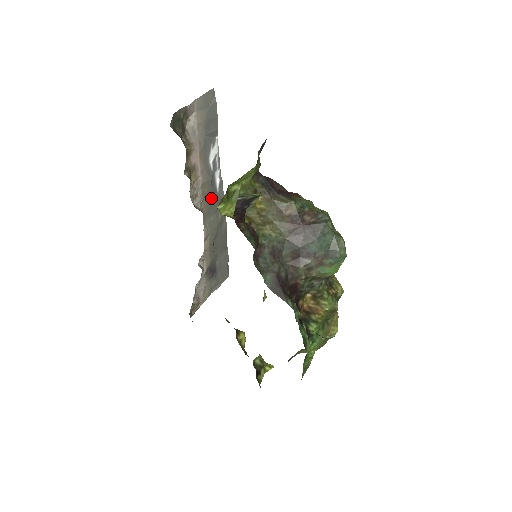
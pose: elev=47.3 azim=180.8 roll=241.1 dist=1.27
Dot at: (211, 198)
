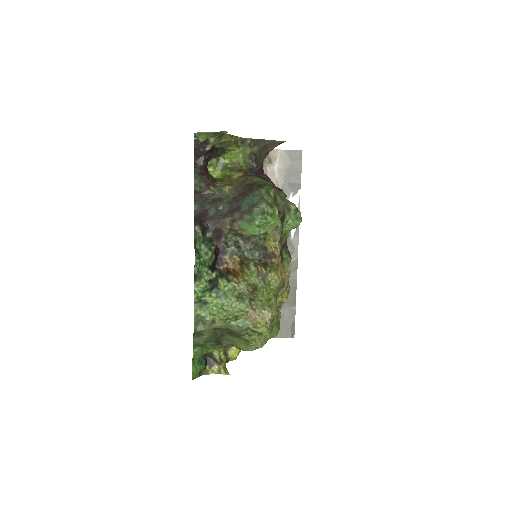
Dot at: occluded
